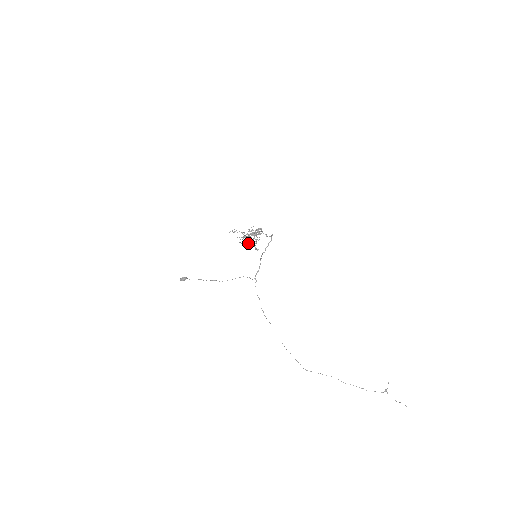
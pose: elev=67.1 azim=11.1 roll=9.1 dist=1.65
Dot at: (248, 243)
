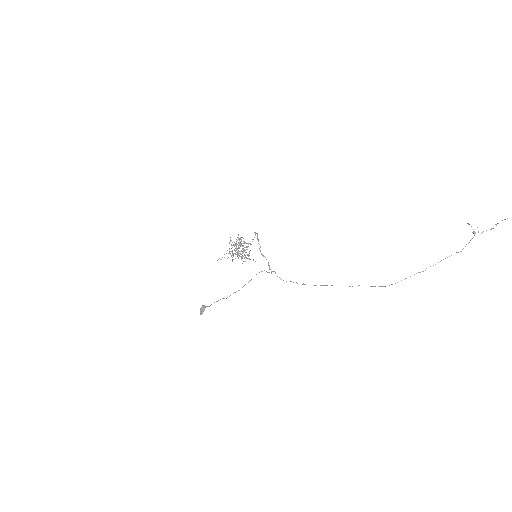
Dot at: occluded
